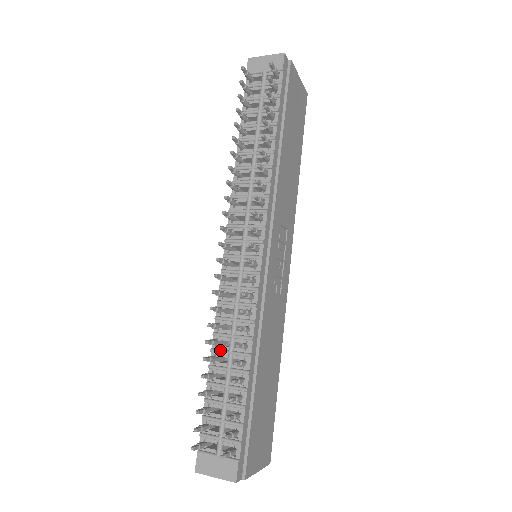
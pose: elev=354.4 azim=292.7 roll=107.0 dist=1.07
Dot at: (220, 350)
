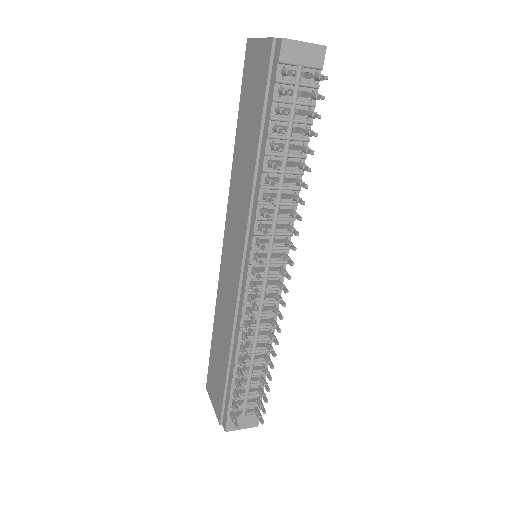
Dot at: occluded
